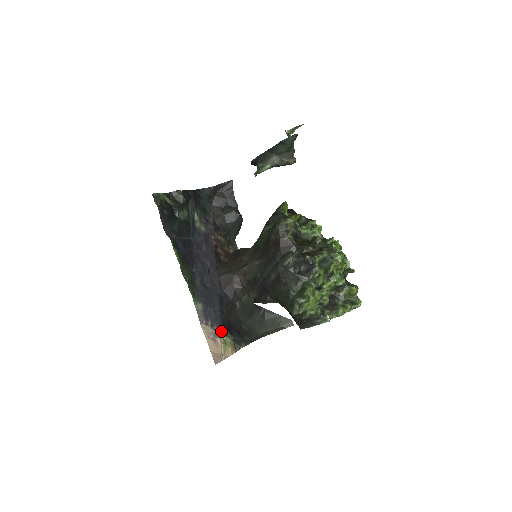
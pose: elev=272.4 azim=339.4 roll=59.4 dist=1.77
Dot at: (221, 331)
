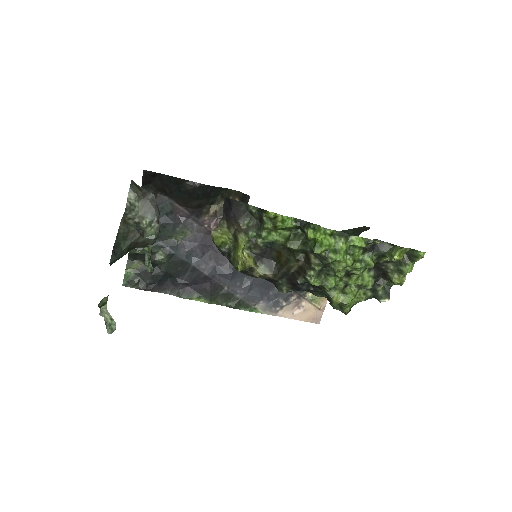
Dot at: (300, 294)
